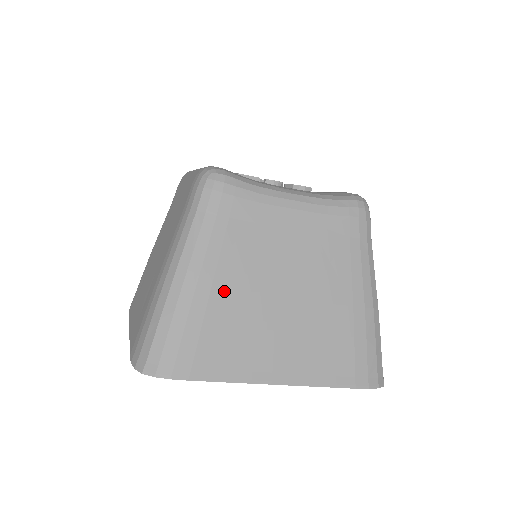
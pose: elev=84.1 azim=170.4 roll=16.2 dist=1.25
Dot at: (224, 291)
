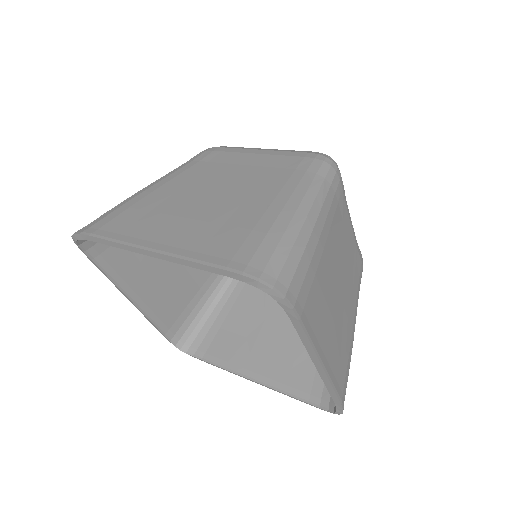
Dot at: (327, 257)
